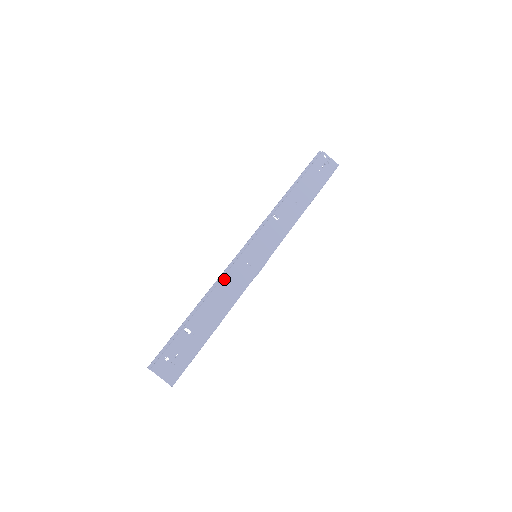
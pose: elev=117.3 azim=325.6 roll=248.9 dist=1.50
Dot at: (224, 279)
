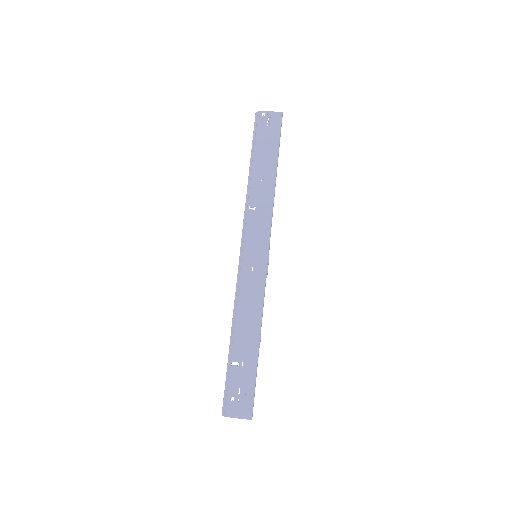
Dot at: (239, 297)
